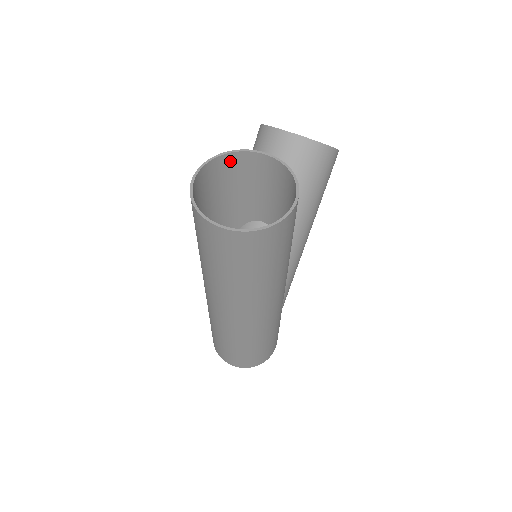
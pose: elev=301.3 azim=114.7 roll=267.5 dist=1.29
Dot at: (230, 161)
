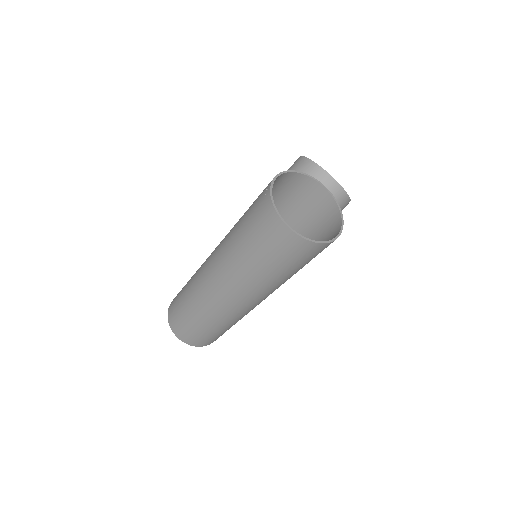
Dot at: (294, 178)
